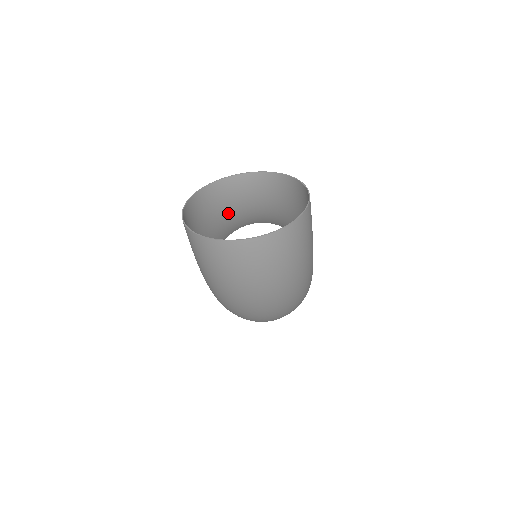
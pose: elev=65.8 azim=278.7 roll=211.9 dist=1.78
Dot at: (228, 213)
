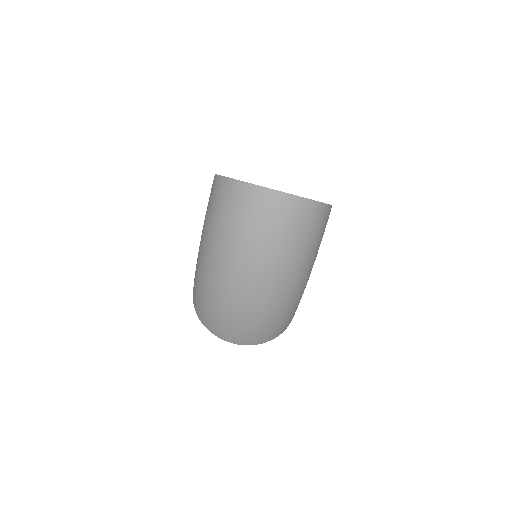
Dot at: occluded
